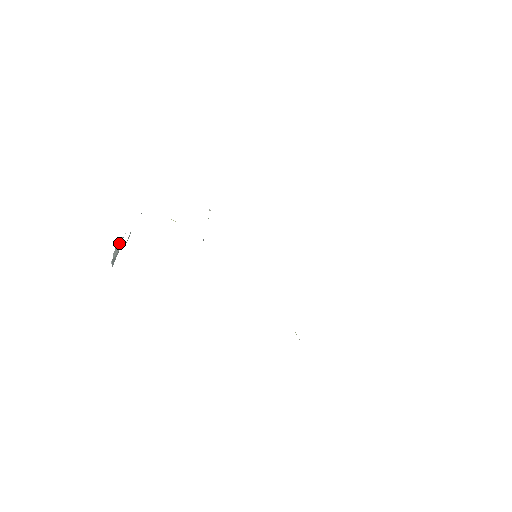
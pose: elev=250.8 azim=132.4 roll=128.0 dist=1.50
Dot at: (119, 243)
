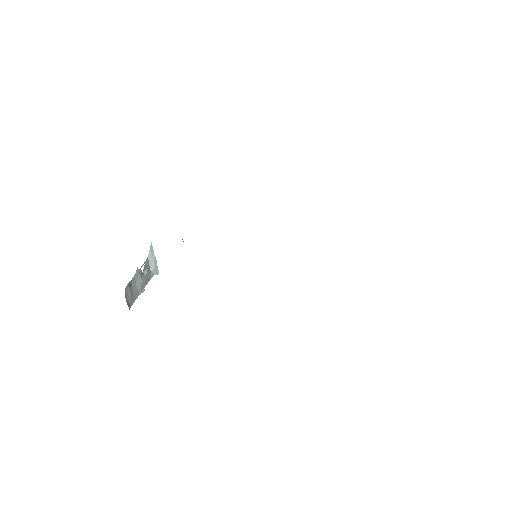
Dot at: (146, 266)
